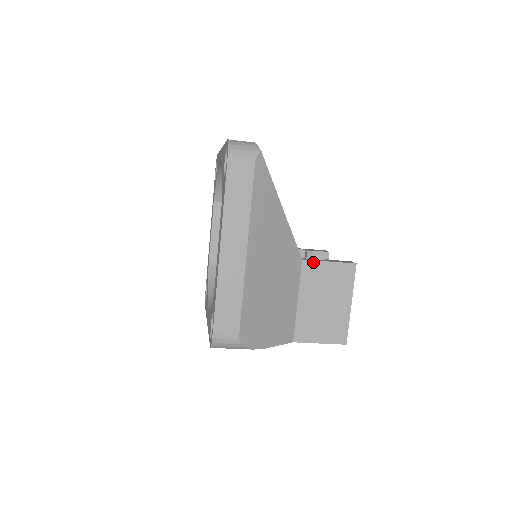
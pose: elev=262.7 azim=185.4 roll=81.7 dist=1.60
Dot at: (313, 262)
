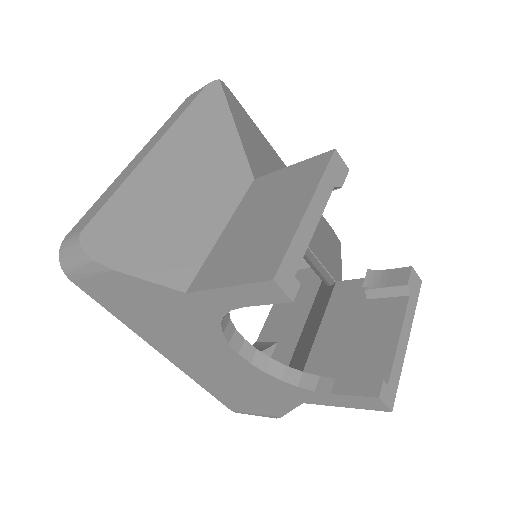
Dot at: (268, 176)
